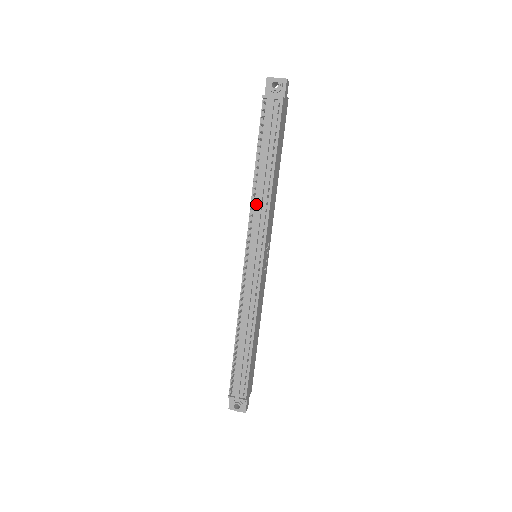
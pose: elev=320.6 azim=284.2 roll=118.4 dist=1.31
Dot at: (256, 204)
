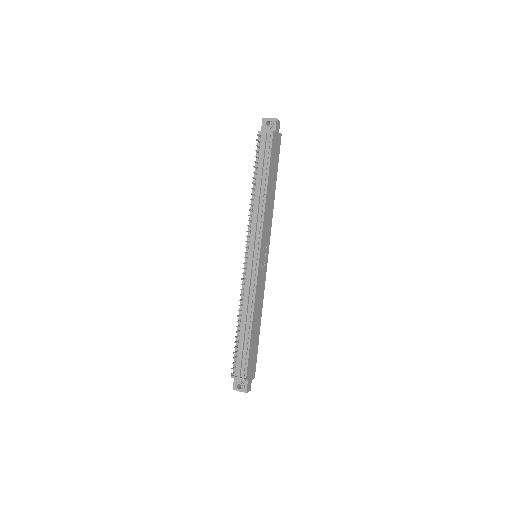
Dot at: (254, 212)
